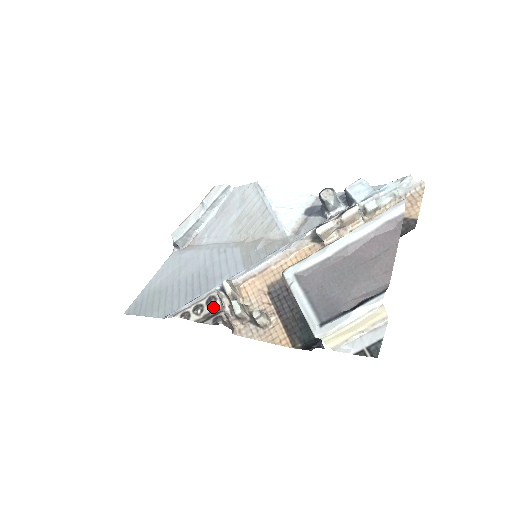
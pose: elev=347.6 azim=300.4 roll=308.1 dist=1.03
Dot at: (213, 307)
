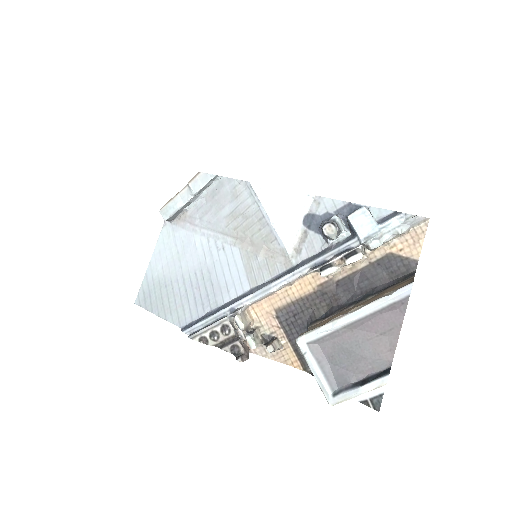
Dot at: (228, 335)
